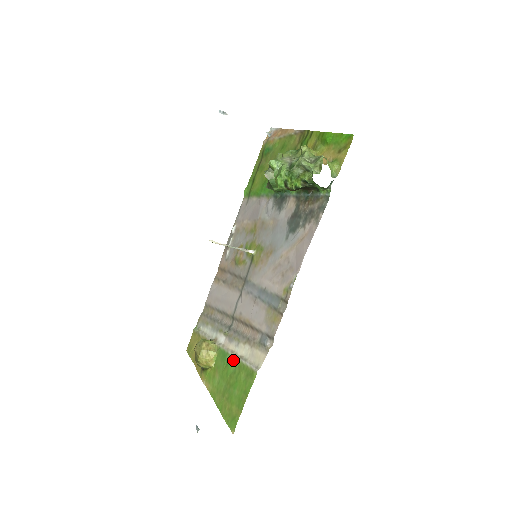
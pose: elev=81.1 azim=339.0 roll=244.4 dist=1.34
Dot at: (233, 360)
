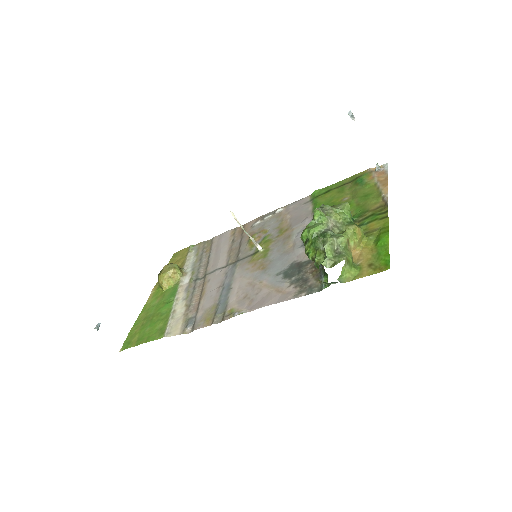
Dot at: (170, 306)
